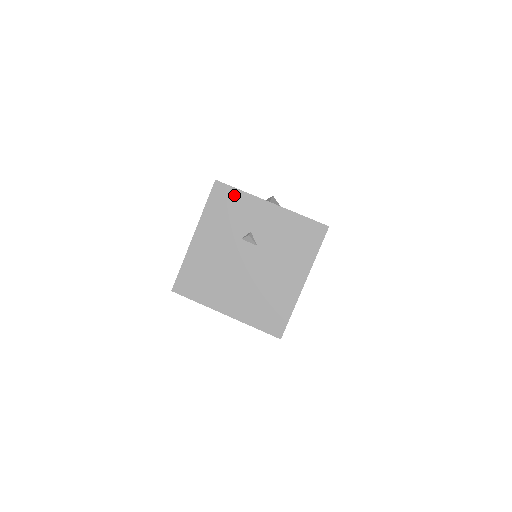
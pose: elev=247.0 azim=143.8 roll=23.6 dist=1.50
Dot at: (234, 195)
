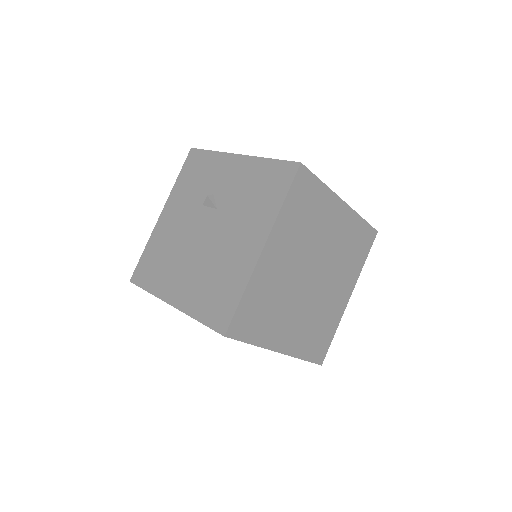
Dot at: (205, 158)
